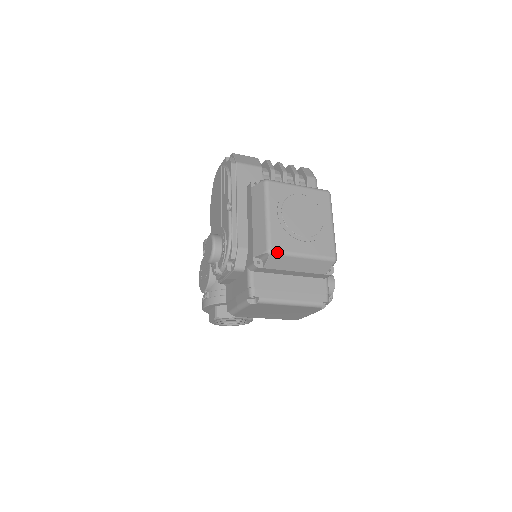
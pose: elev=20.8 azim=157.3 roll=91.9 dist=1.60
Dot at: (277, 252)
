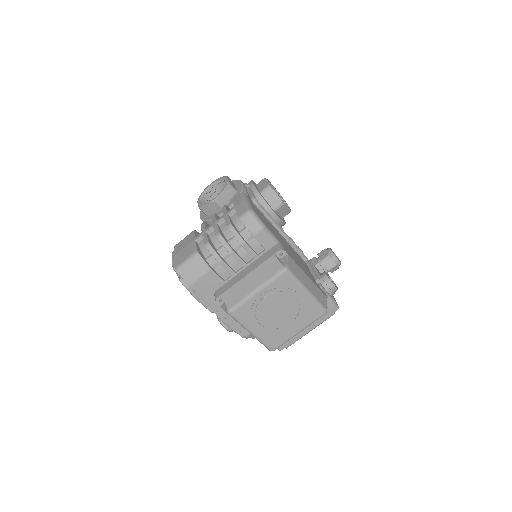
Dot at: (278, 347)
